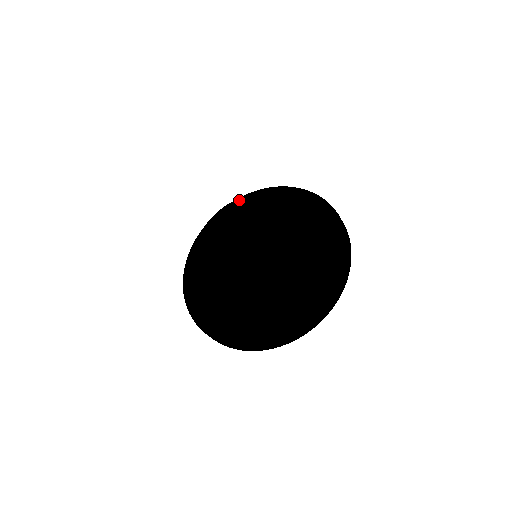
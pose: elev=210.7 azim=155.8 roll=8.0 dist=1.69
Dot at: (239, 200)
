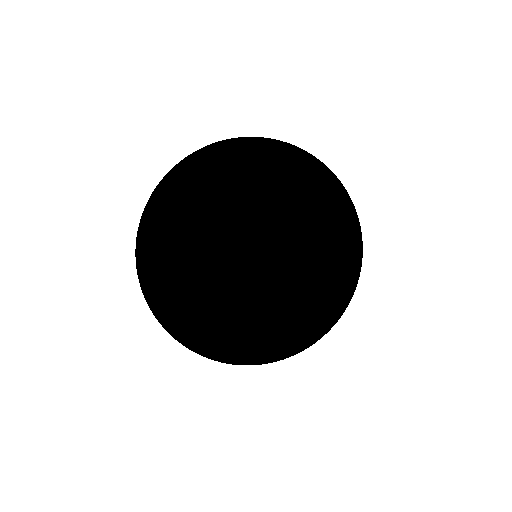
Dot at: (295, 194)
